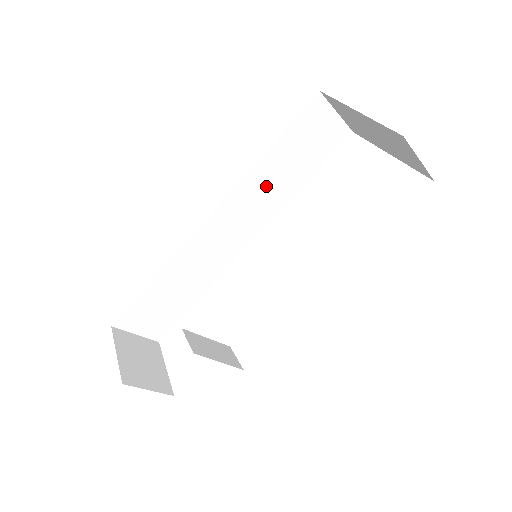
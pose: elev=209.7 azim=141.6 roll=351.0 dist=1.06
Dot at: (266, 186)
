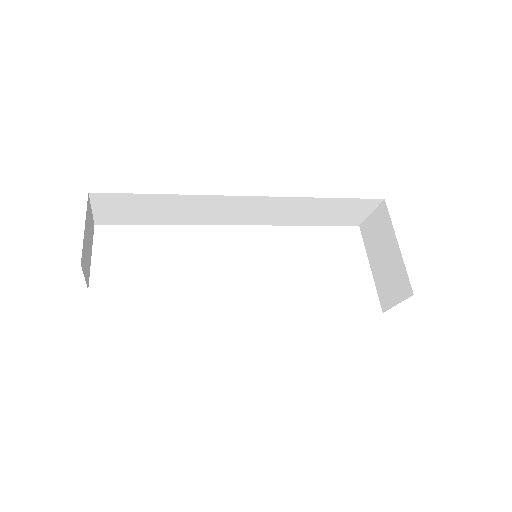
Dot at: (295, 210)
